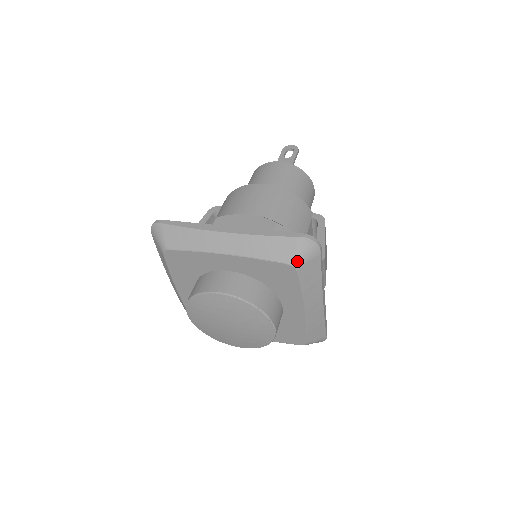
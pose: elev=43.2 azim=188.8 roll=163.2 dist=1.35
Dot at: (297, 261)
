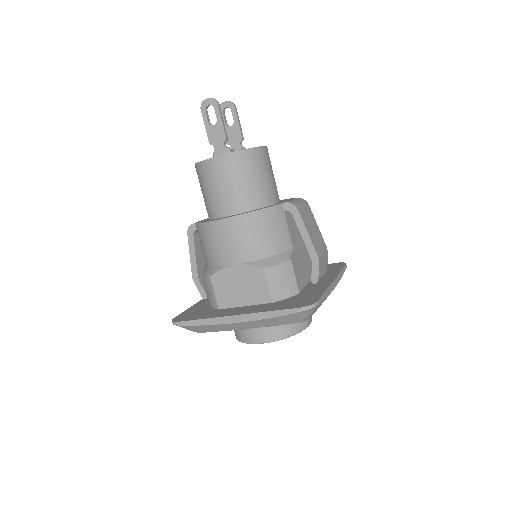
Dot at: (305, 319)
